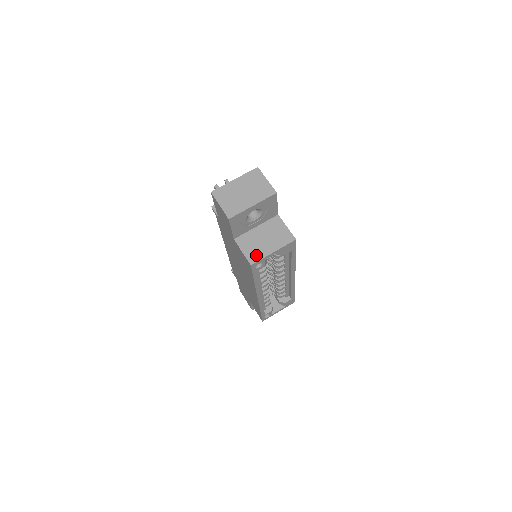
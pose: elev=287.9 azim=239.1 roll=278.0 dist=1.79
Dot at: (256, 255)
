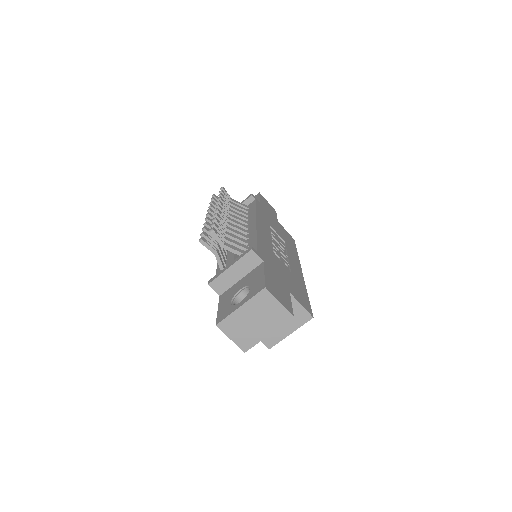
Dot at: (273, 339)
